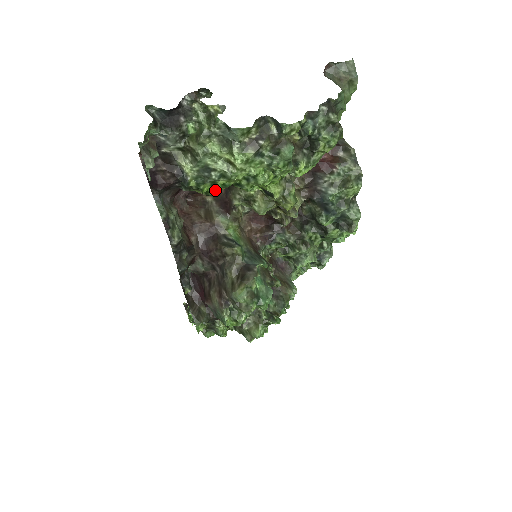
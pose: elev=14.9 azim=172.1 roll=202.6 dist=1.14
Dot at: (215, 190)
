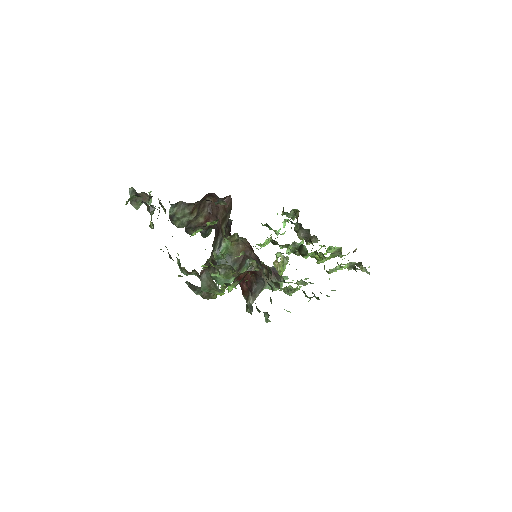
Dot at: occluded
